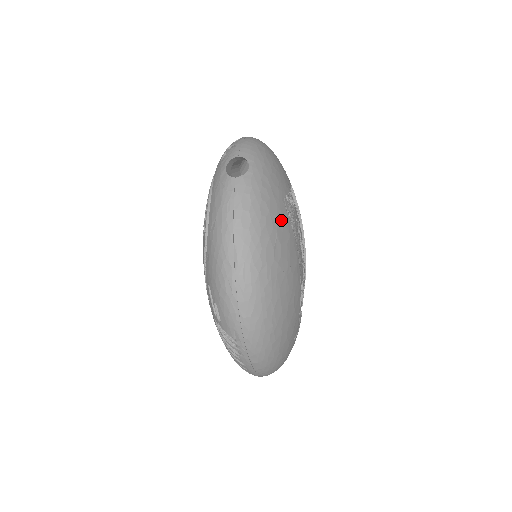
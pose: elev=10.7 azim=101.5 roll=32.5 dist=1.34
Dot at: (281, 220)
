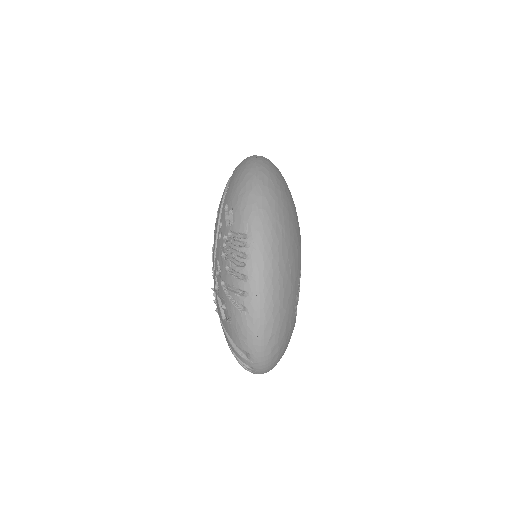
Dot at: occluded
